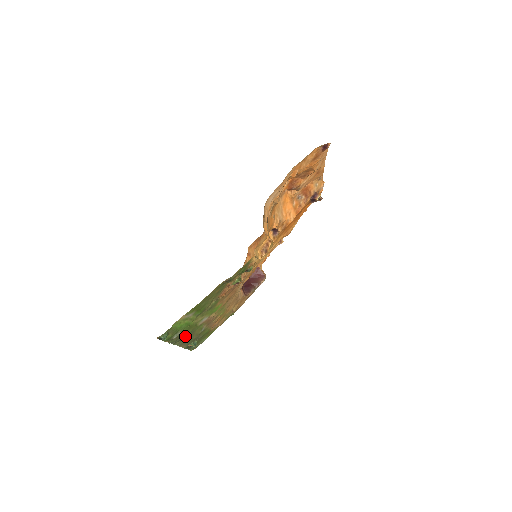
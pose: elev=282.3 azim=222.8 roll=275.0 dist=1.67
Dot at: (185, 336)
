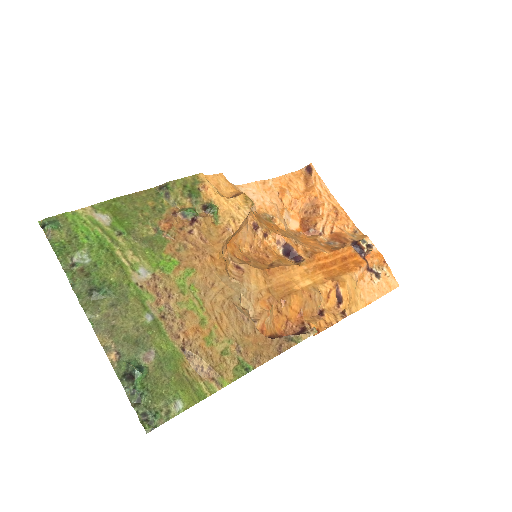
Dot at: (102, 288)
